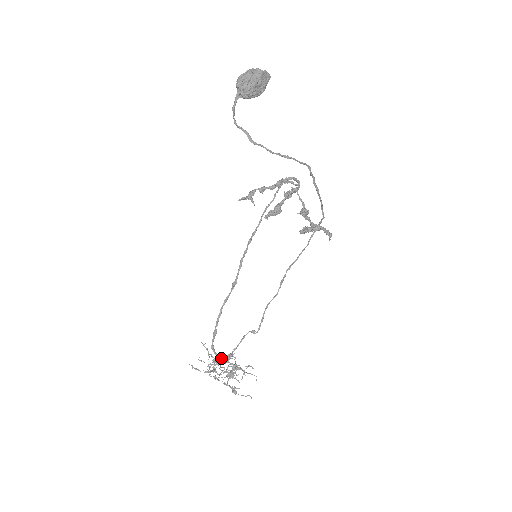
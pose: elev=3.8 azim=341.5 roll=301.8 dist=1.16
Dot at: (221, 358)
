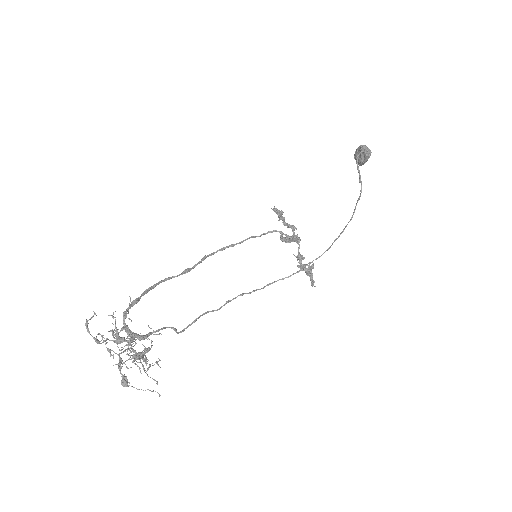
Dot at: occluded
